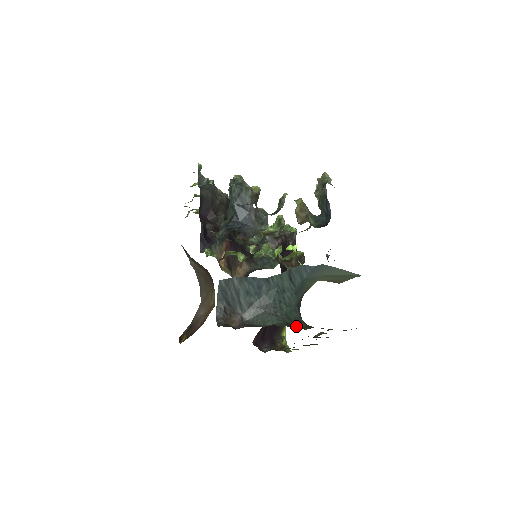
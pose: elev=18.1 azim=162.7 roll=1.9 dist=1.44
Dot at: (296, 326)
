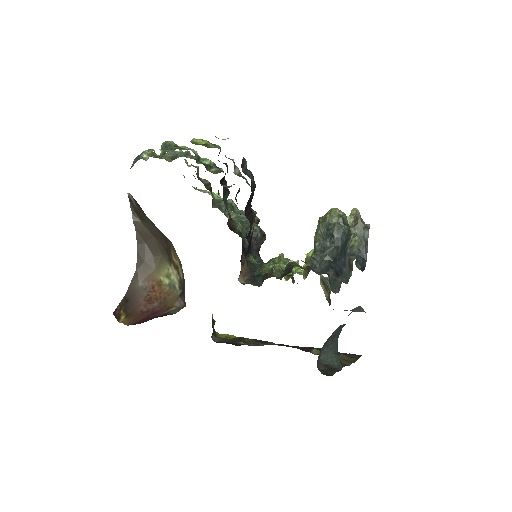
Dot at: occluded
